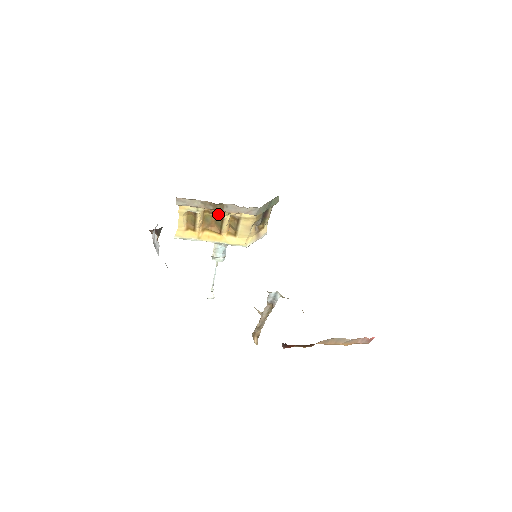
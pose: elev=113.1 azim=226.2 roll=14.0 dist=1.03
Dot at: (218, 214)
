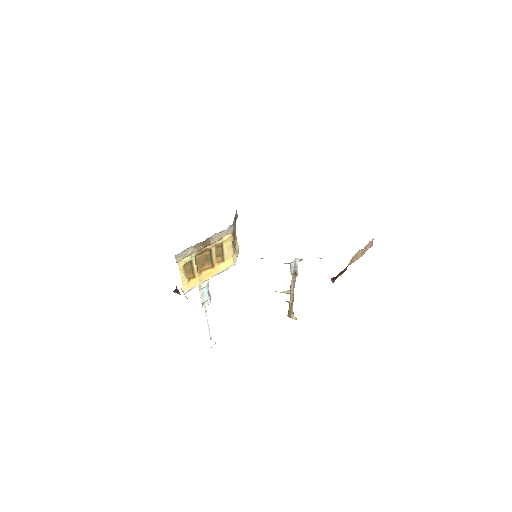
Dot at: (205, 251)
